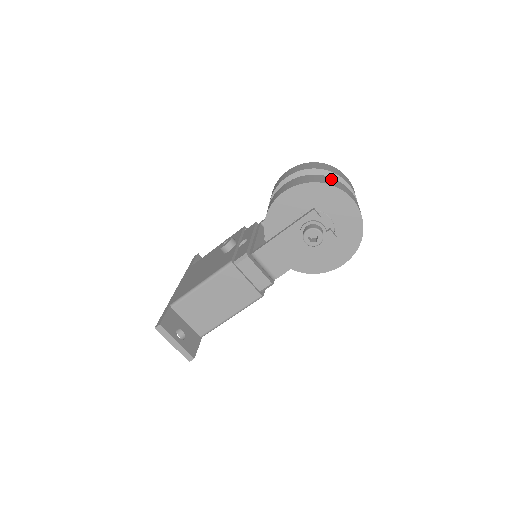
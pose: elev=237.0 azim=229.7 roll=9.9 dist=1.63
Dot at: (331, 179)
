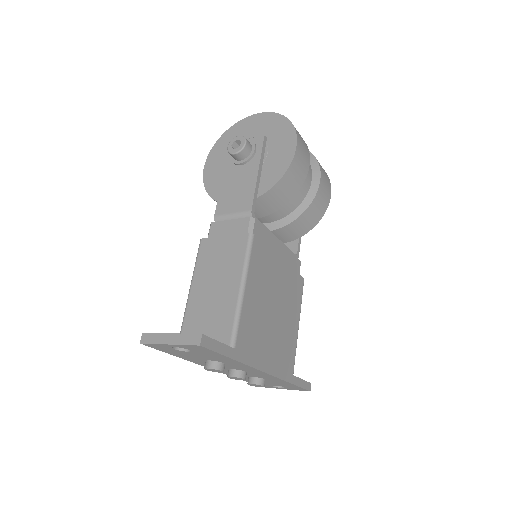
Dot at: occluded
